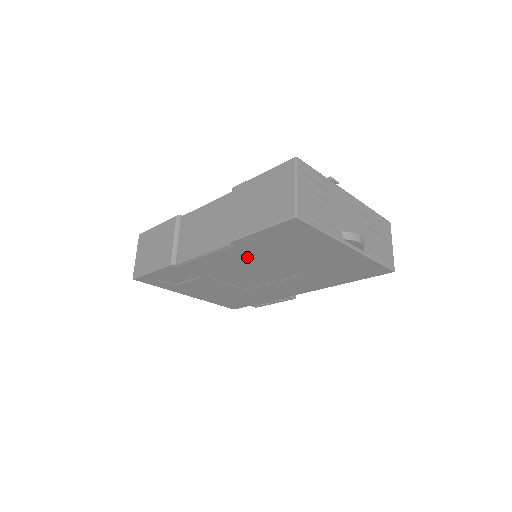
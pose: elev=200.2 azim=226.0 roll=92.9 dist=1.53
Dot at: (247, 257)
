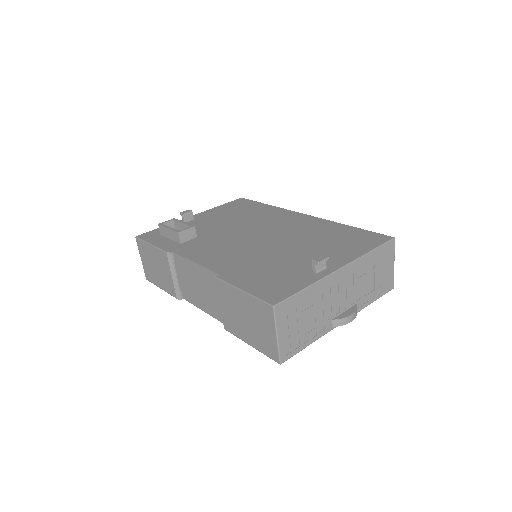
Dot at: occluded
